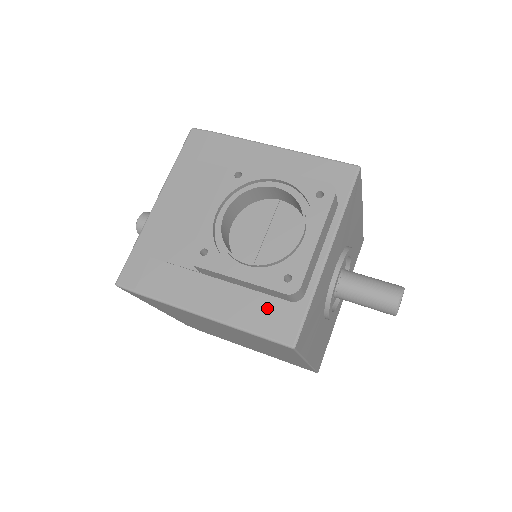
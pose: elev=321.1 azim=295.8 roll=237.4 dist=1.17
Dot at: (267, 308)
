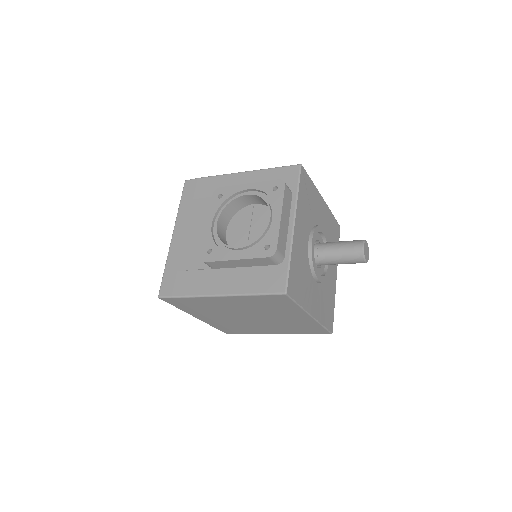
Dot at: (262, 275)
